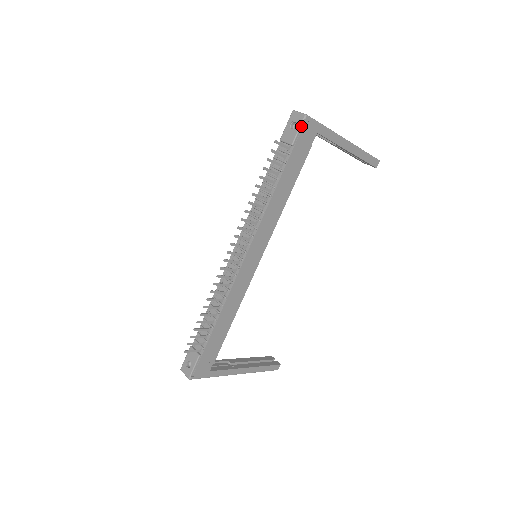
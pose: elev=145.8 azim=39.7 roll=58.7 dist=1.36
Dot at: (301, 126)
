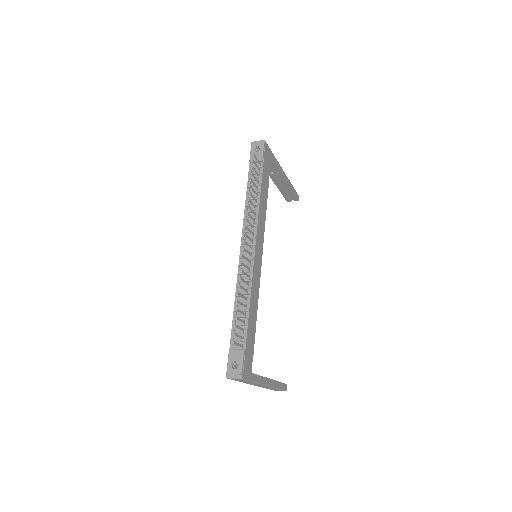
Dot at: (264, 147)
